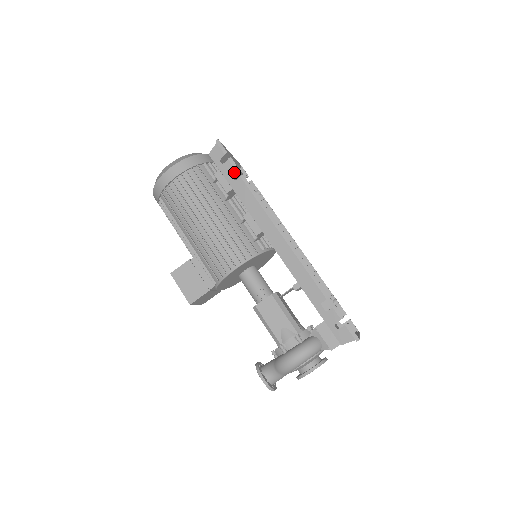
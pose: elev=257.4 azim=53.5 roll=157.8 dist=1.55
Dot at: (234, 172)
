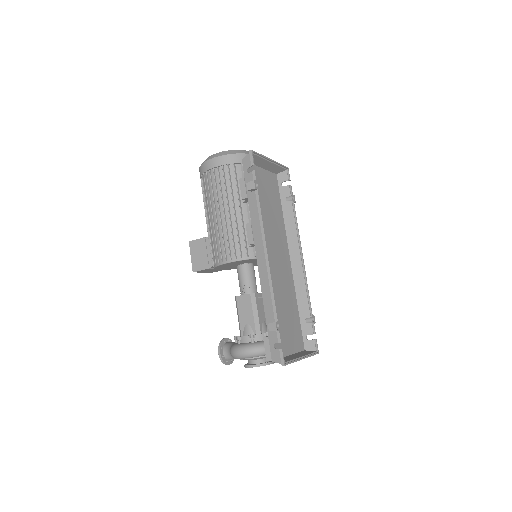
Dot at: (250, 185)
